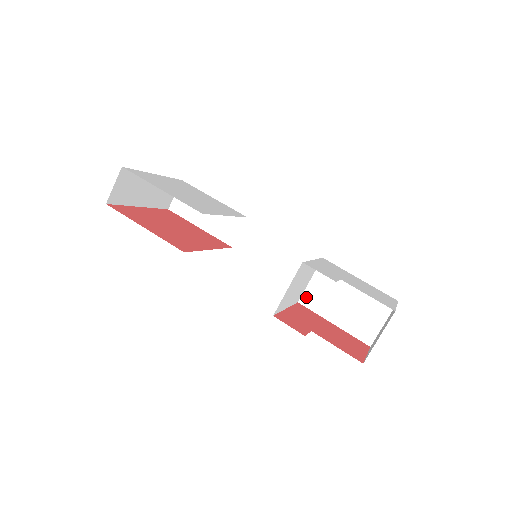
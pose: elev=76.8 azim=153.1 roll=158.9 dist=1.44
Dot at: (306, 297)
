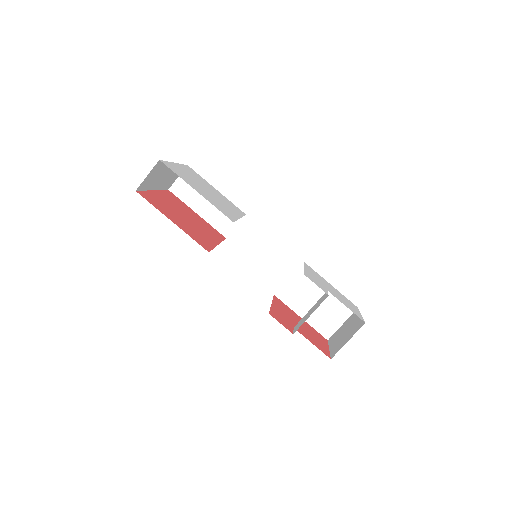
Dot at: (282, 292)
